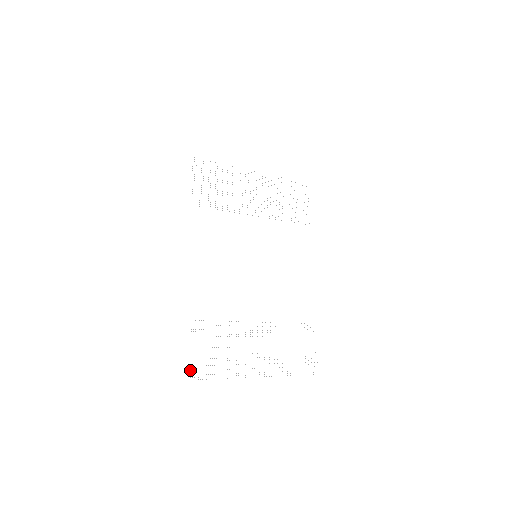
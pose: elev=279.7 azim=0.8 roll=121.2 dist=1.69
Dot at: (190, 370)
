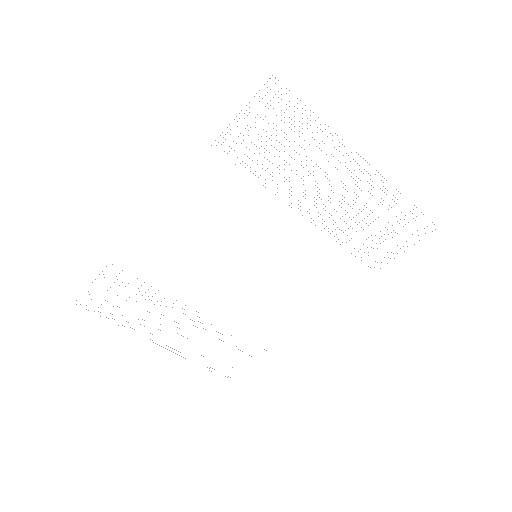
Dot at: occluded
